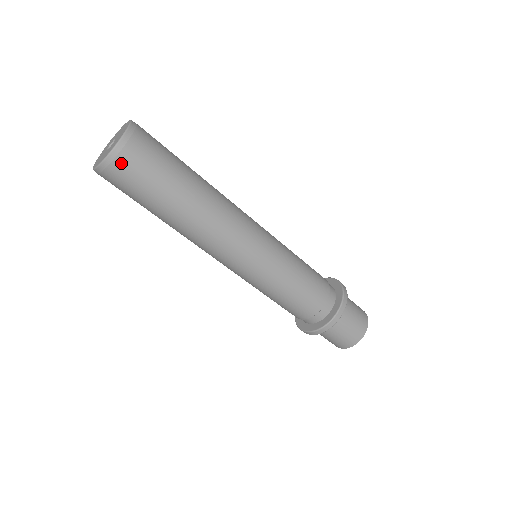
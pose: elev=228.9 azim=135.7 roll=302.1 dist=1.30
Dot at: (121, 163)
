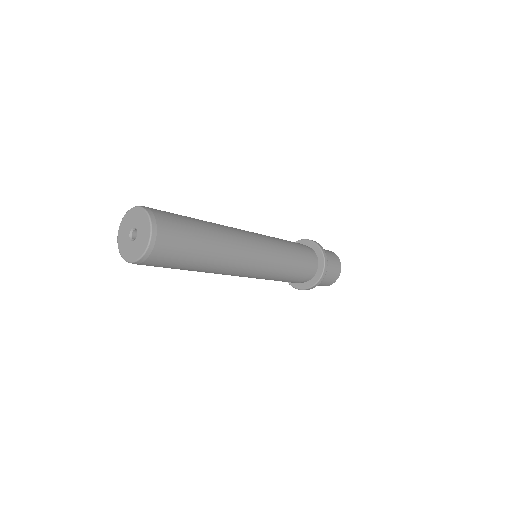
Dot at: (151, 261)
